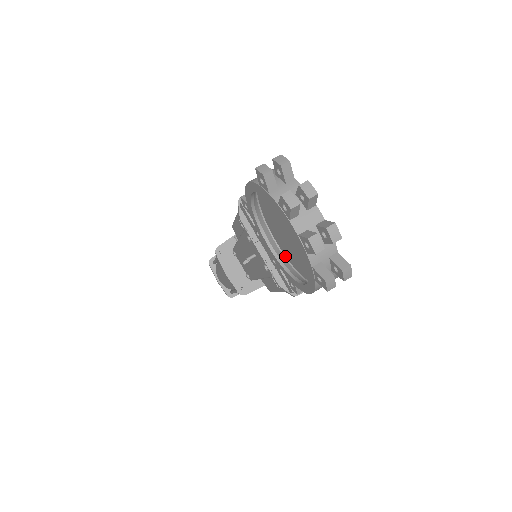
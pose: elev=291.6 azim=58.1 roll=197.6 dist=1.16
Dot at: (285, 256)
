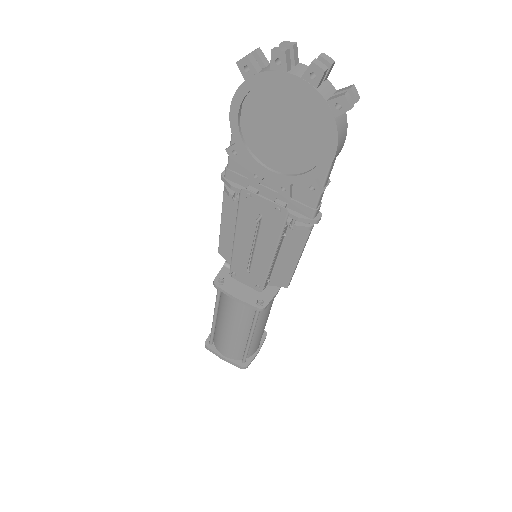
Dot at: occluded
